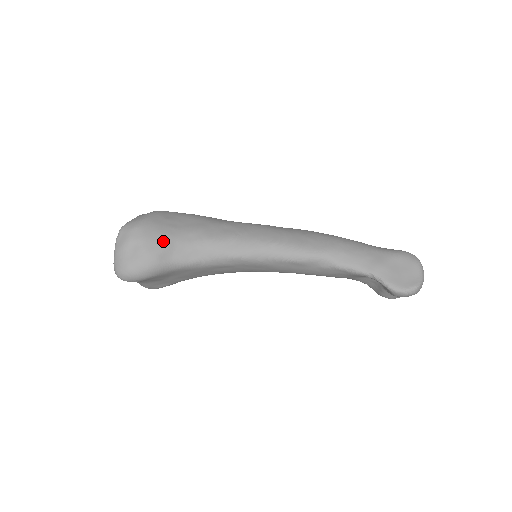
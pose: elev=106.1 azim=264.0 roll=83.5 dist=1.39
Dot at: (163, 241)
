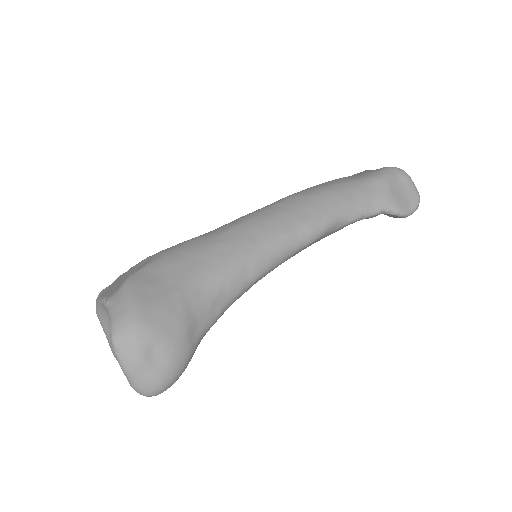
Dot at: (179, 318)
